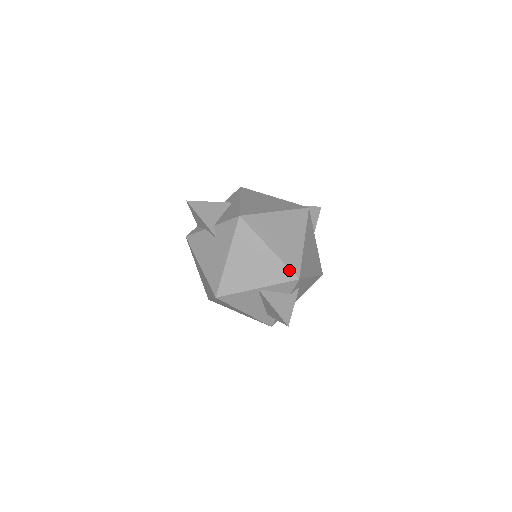
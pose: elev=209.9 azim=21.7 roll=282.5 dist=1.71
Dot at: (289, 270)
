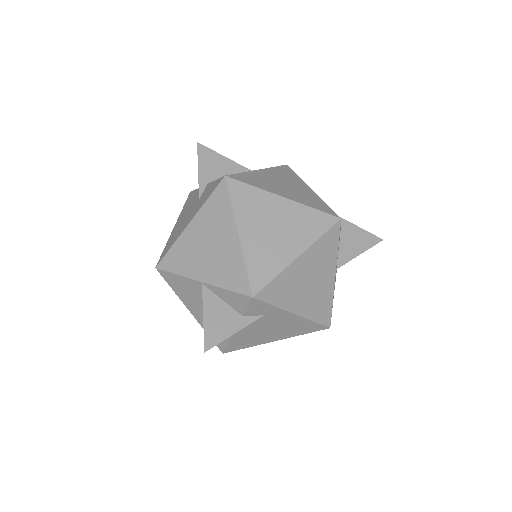
Dot at: (247, 277)
